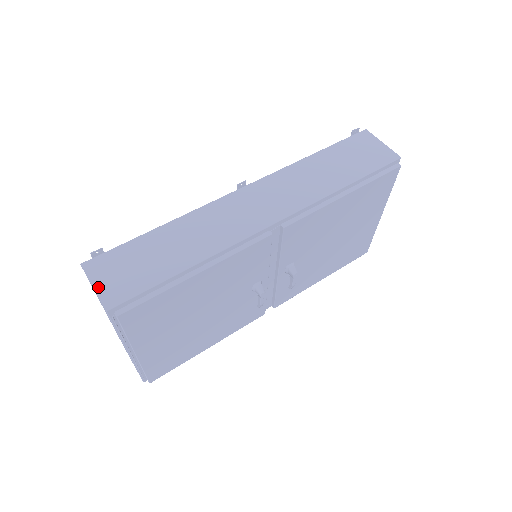
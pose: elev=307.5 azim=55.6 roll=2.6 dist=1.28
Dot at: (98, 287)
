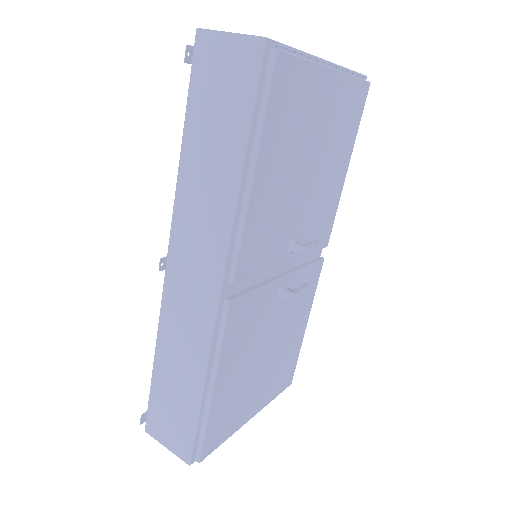
Dot at: (169, 447)
